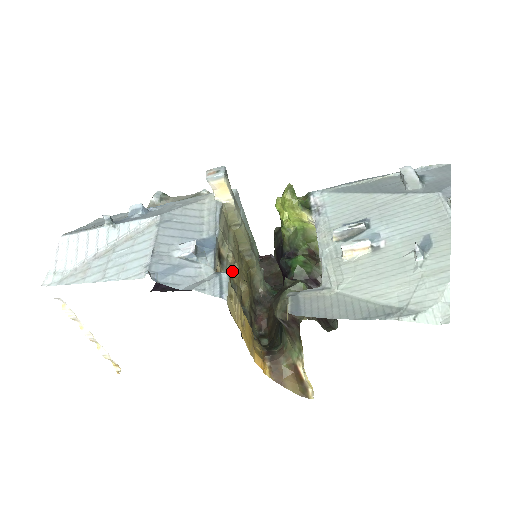
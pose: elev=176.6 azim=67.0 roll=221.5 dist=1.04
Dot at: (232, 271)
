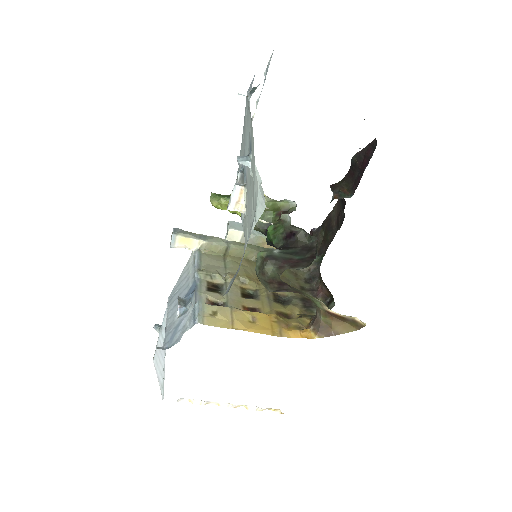
Dot at: (242, 285)
